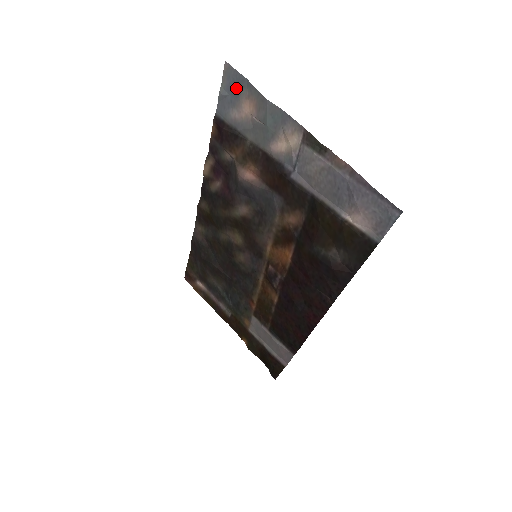
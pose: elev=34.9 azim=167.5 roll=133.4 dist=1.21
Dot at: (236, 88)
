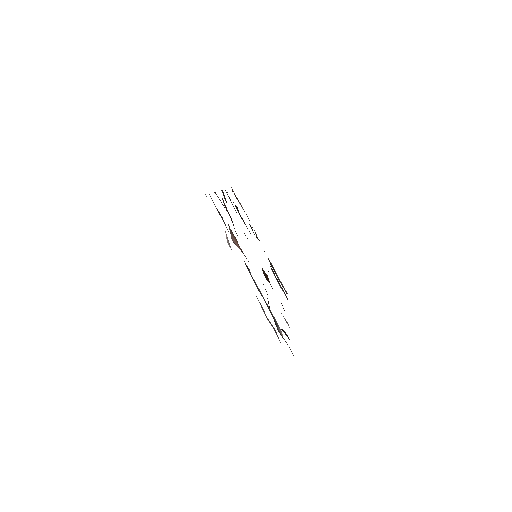
Dot at: occluded
